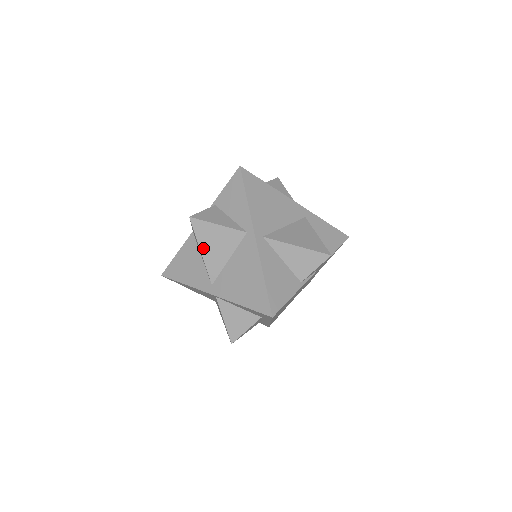
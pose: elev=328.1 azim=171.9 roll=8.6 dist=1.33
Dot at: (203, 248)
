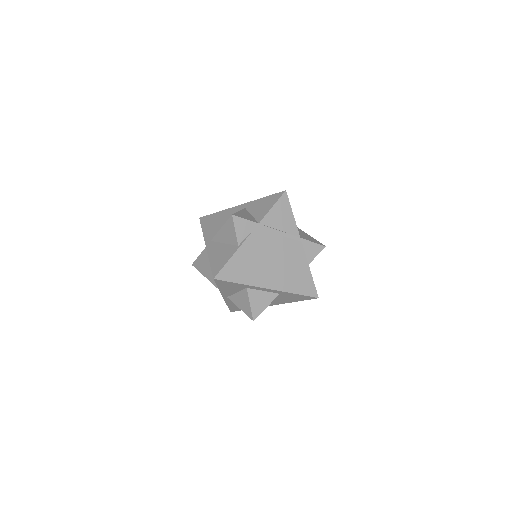
Dot at: (205, 275)
